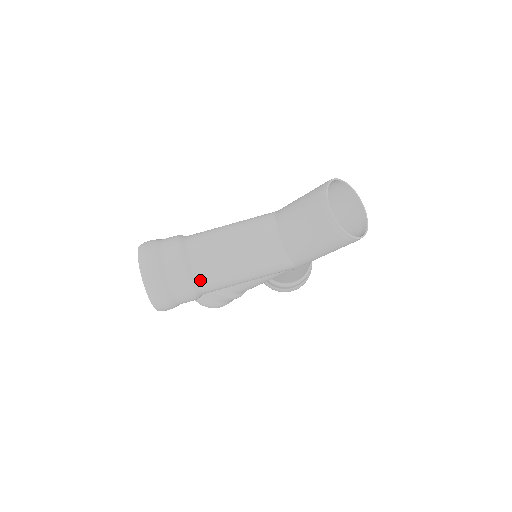
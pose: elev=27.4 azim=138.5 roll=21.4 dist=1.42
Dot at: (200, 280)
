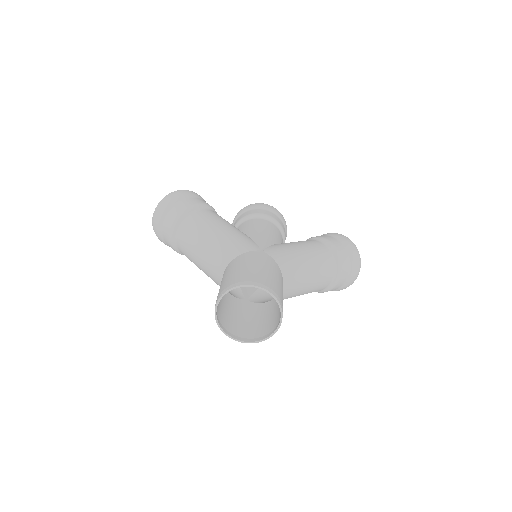
Dot at: (181, 251)
